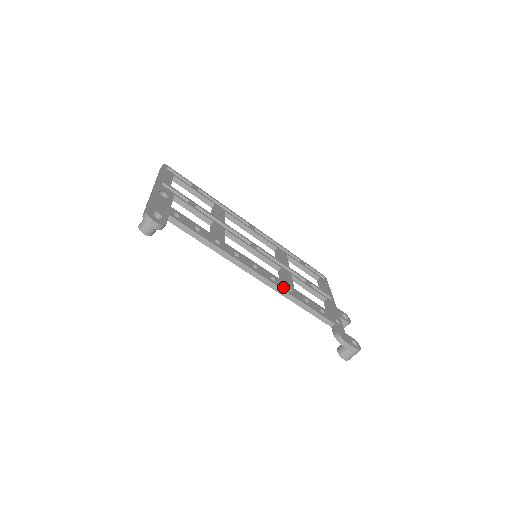
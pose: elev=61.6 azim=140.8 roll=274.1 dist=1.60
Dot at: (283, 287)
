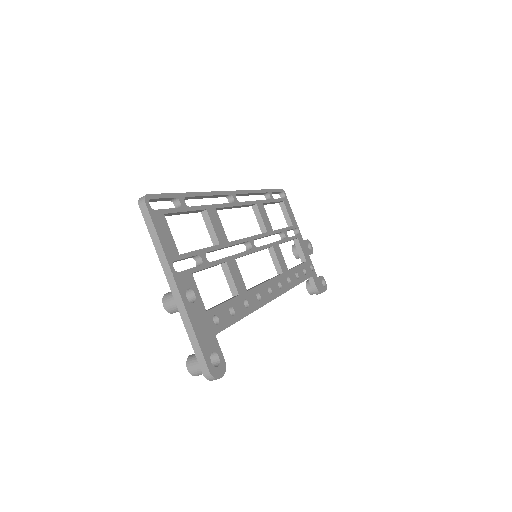
Dot at: (286, 286)
